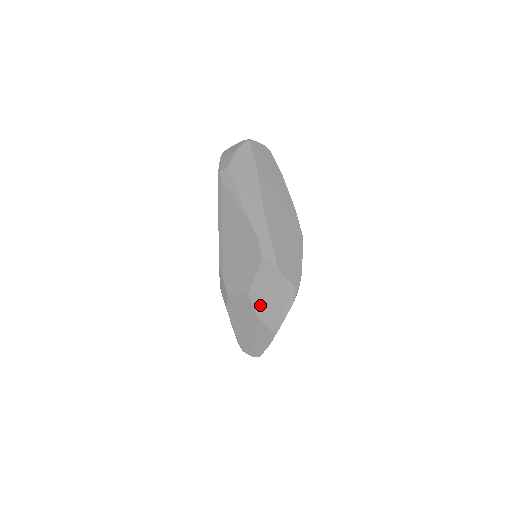
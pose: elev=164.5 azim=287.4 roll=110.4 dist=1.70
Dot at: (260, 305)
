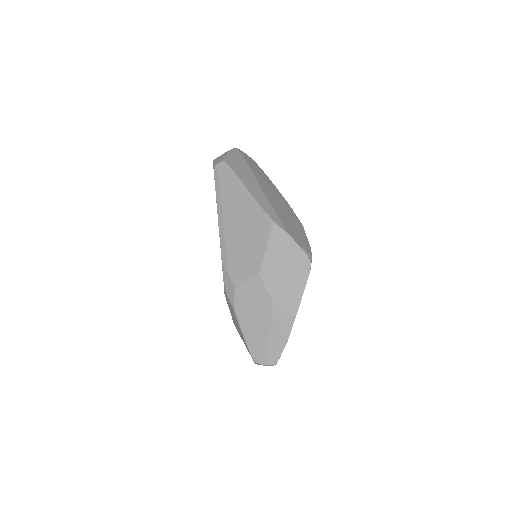
Dot at: (274, 285)
